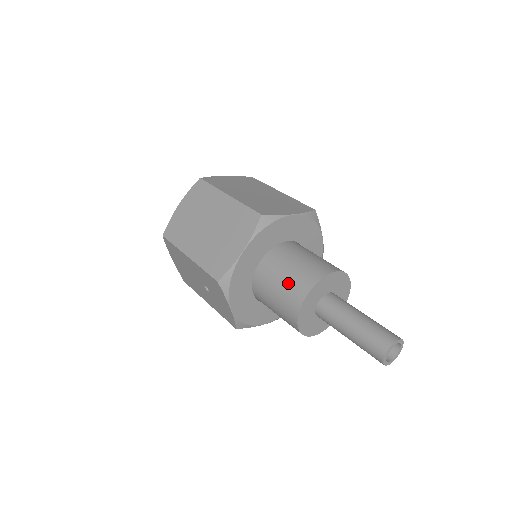
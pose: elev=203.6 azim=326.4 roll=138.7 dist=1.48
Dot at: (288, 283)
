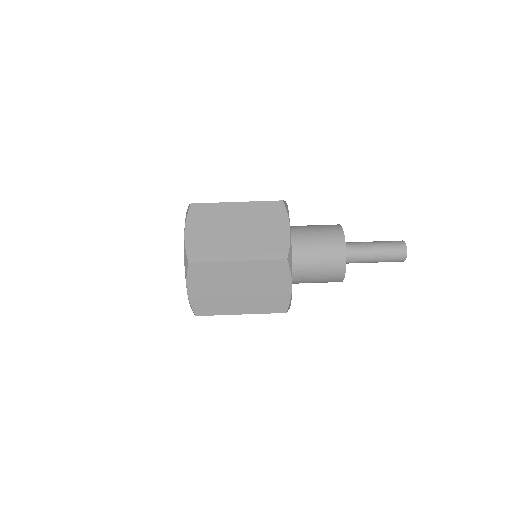
Dot at: (325, 272)
